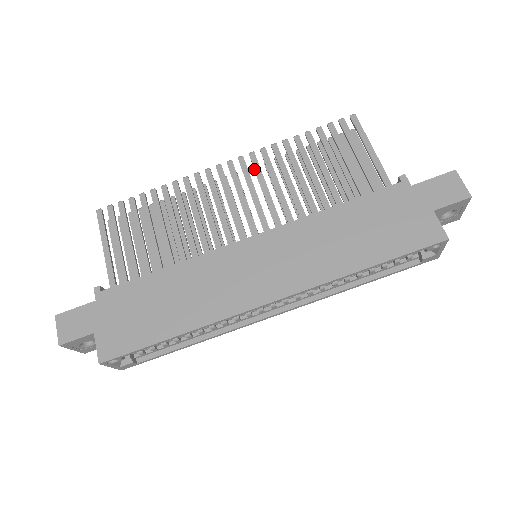
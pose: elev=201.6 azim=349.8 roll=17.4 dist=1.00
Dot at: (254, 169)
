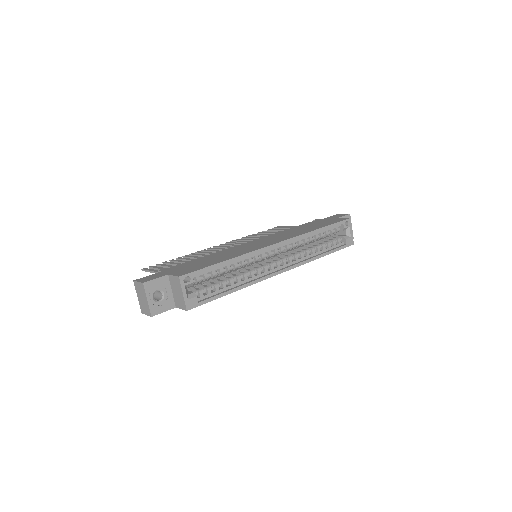
Dot at: (236, 242)
